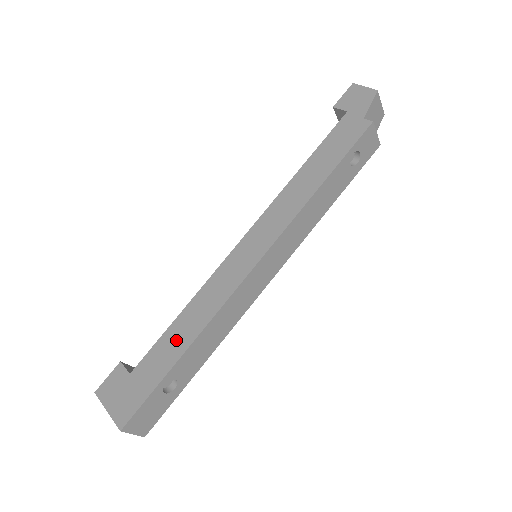
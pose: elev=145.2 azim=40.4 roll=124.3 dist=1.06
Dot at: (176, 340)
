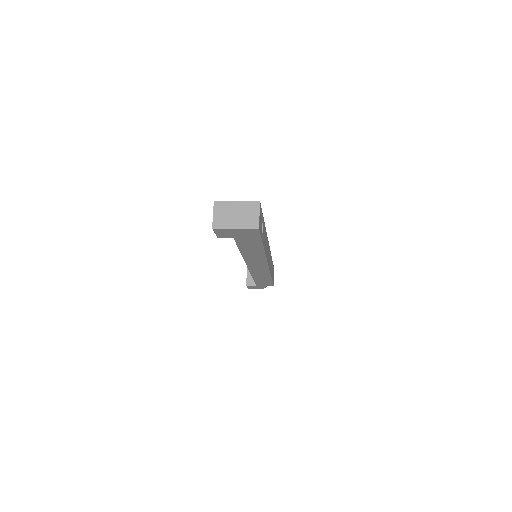
Dot at: occluded
